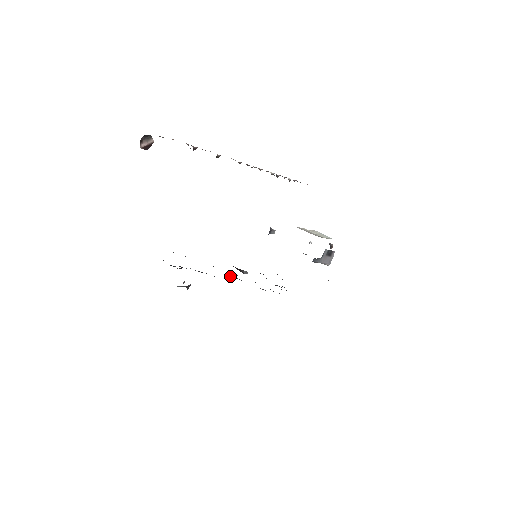
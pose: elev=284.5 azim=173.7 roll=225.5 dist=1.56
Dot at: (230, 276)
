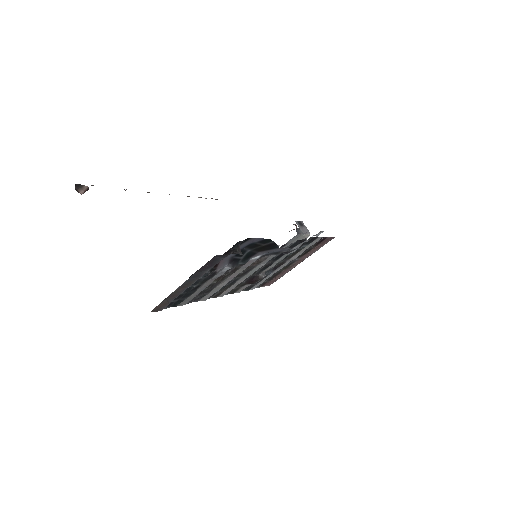
Dot at: (257, 260)
